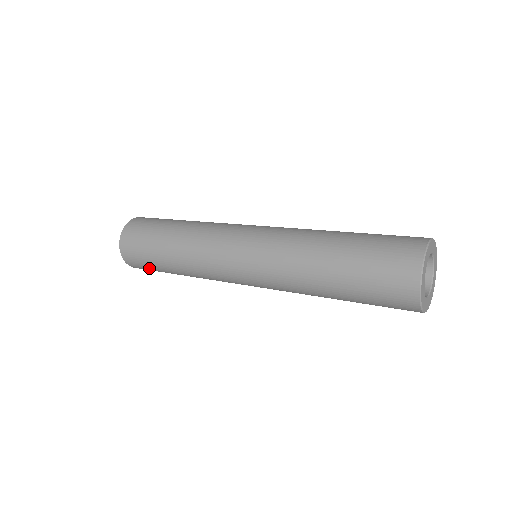
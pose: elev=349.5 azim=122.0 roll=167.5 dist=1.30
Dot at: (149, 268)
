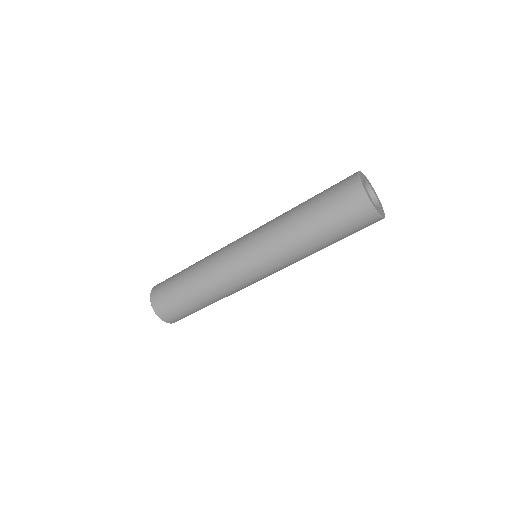
Dot at: (168, 294)
